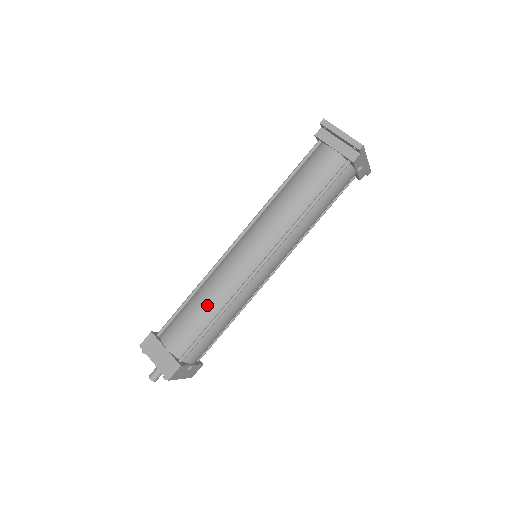
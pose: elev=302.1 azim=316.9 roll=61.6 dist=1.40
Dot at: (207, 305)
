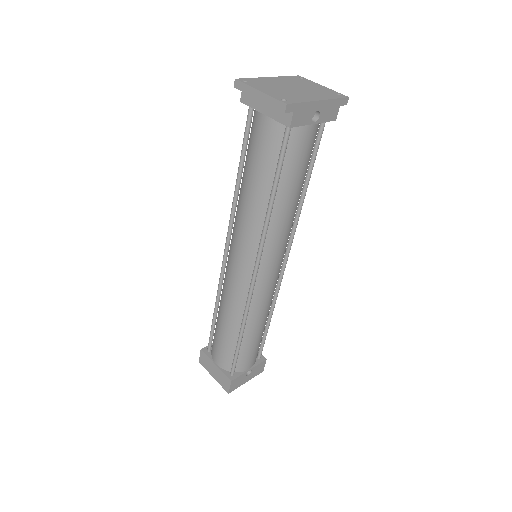
Dot at: (227, 323)
